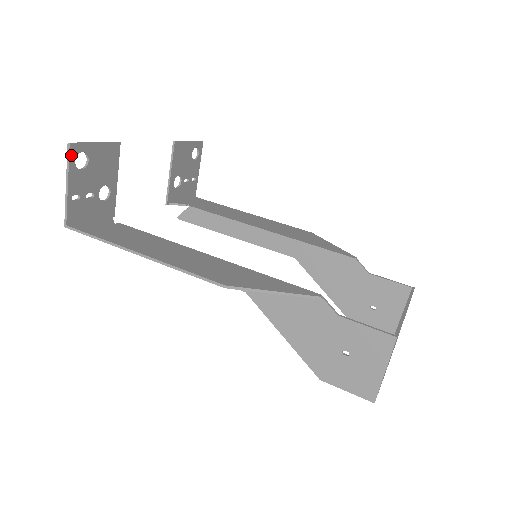
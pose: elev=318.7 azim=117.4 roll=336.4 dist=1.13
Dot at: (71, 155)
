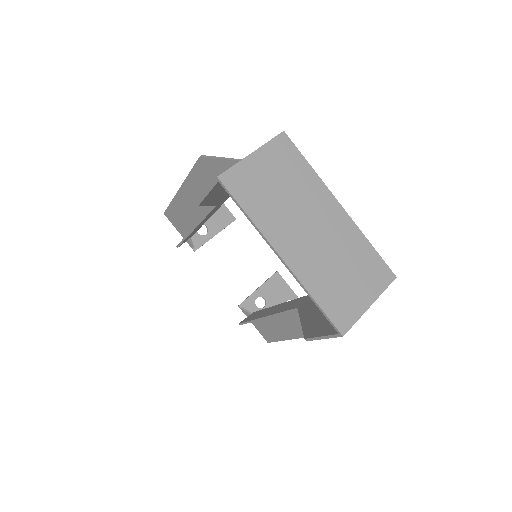
Dot at: occluded
